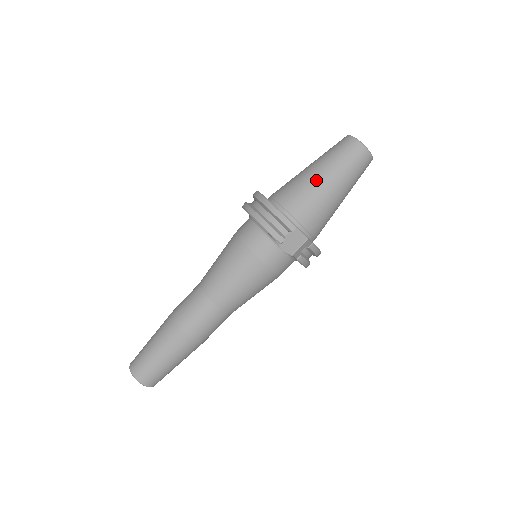
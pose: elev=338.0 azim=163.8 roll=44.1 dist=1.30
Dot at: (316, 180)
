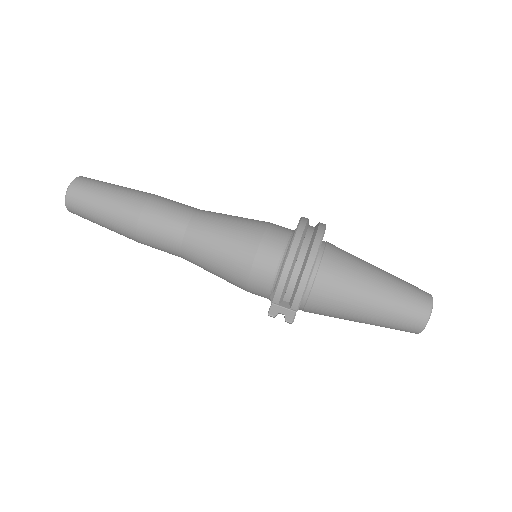
Dot at: (362, 299)
